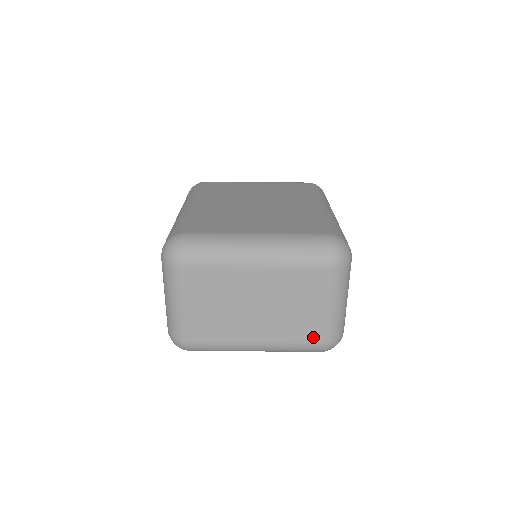
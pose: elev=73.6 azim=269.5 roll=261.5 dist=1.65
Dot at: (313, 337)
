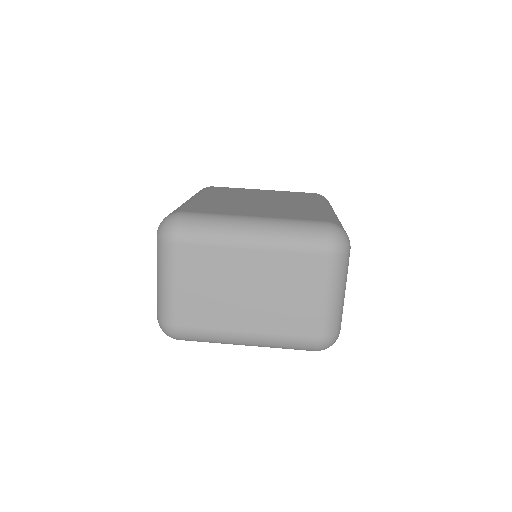
Dot at: (307, 331)
